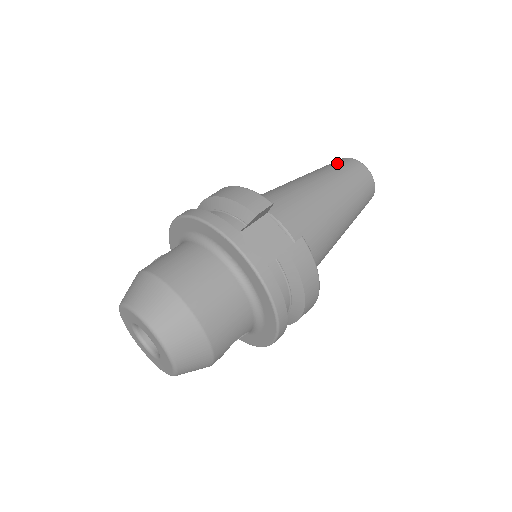
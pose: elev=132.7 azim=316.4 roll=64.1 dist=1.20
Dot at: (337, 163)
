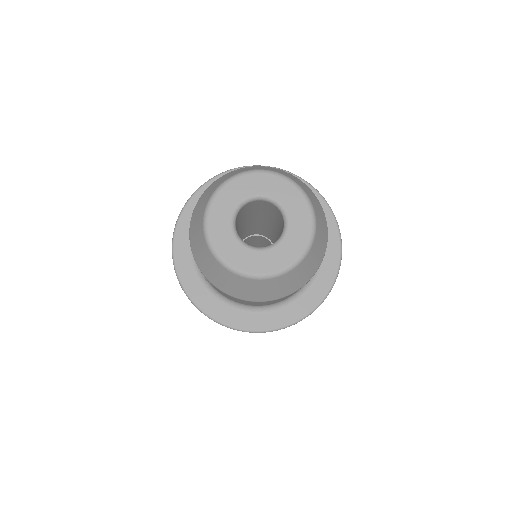
Dot at: occluded
